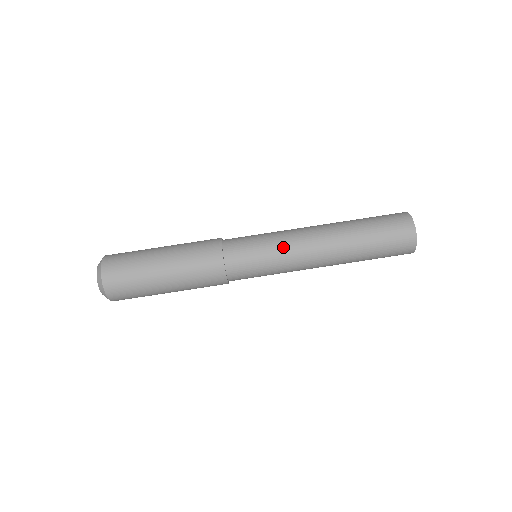
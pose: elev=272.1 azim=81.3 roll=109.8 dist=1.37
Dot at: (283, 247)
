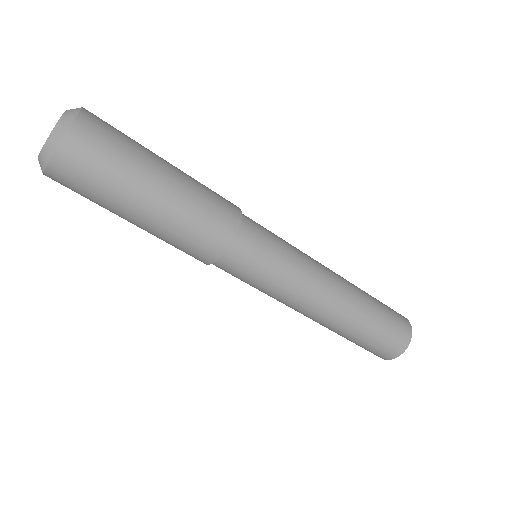
Dot at: (294, 282)
